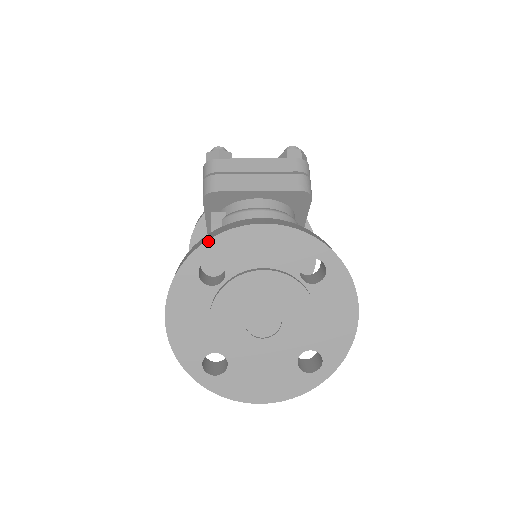
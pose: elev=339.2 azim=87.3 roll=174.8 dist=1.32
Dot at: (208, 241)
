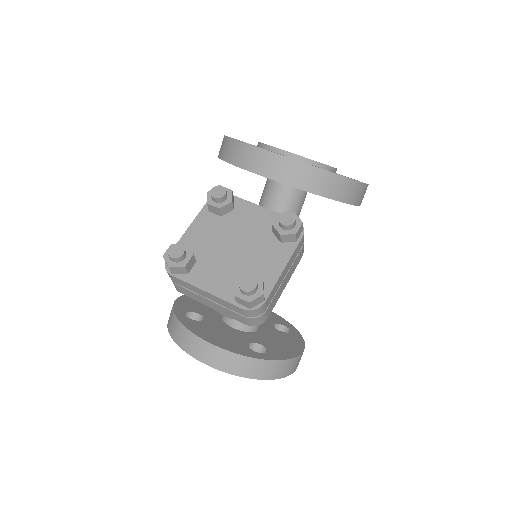
Dot at: (174, 340)
